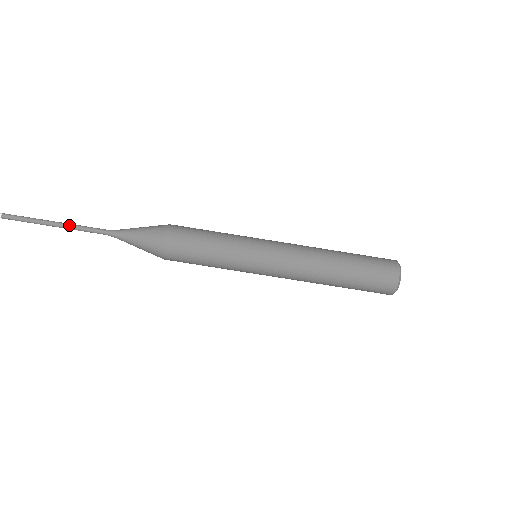
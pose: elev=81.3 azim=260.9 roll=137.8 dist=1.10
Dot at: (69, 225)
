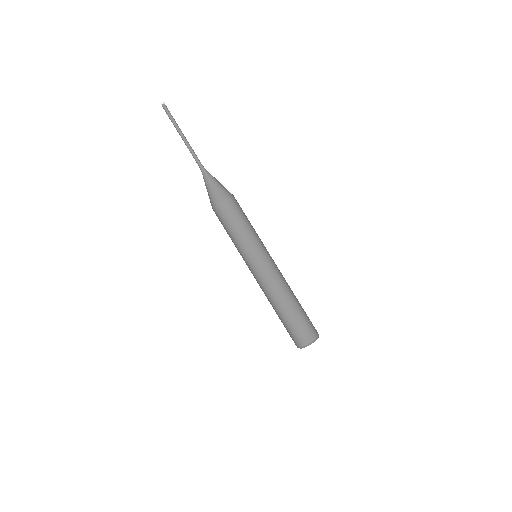
Dot at: (187, 143)
